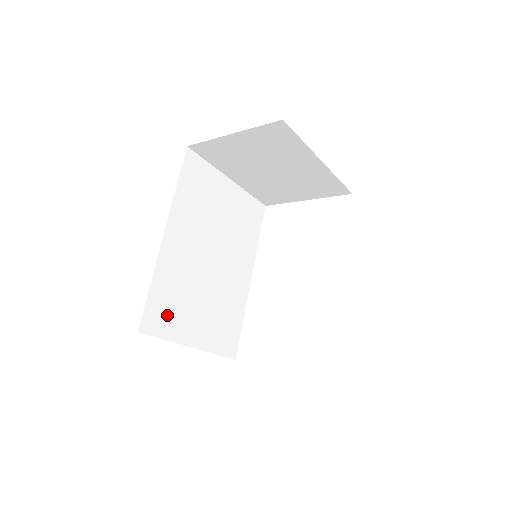
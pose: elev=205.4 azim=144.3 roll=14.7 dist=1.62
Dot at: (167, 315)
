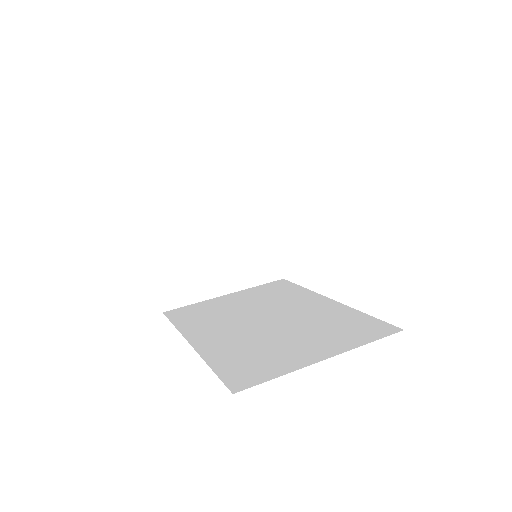
Dot at: occluded
